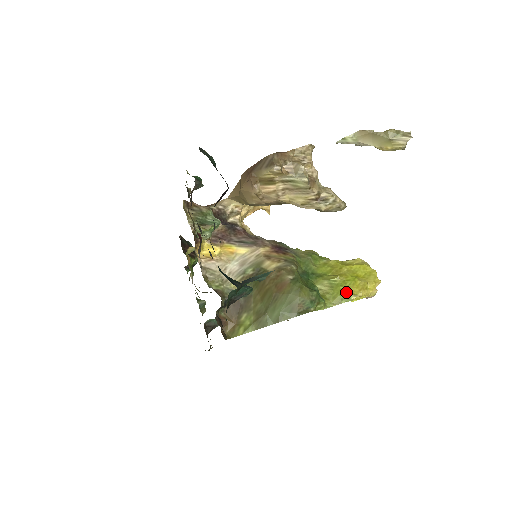
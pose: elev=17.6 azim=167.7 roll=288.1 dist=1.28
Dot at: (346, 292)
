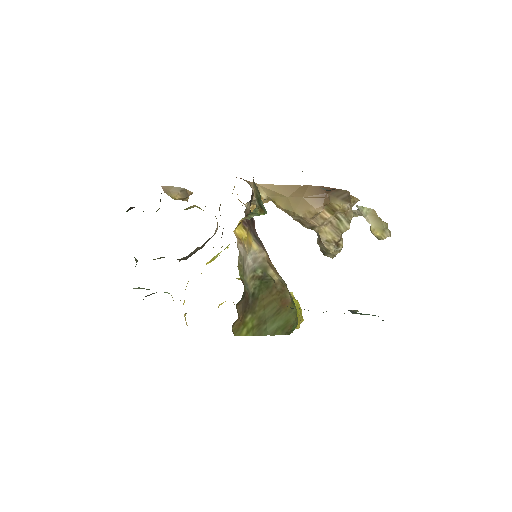
Dot at: occluded
